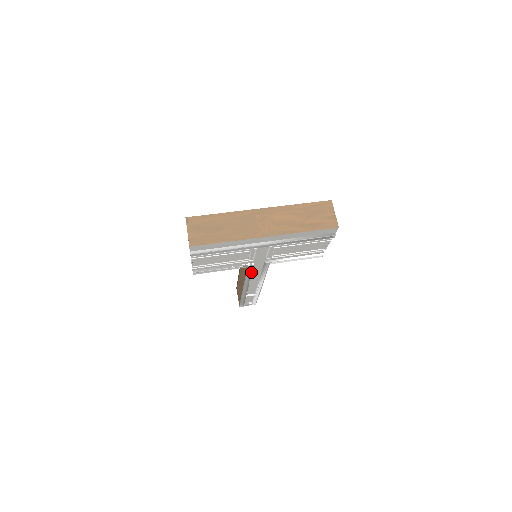
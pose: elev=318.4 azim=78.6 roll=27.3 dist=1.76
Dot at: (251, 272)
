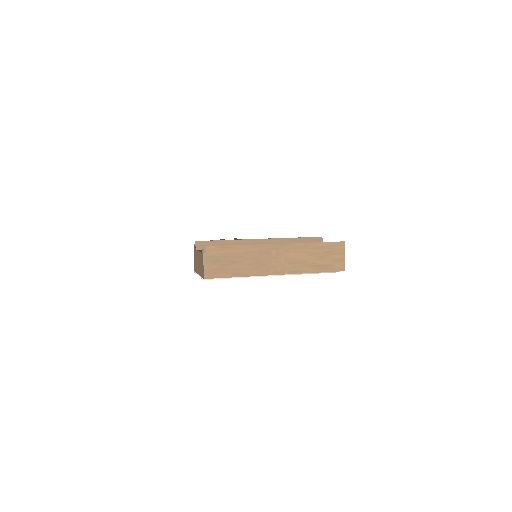
Dot at: occluded
